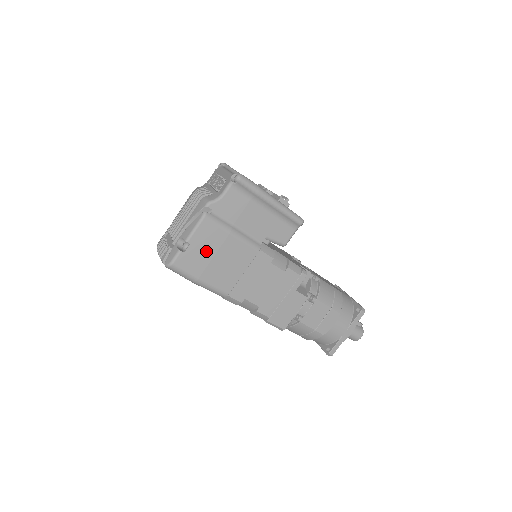
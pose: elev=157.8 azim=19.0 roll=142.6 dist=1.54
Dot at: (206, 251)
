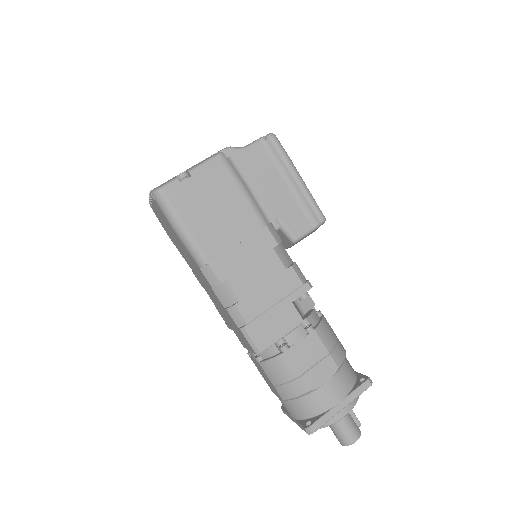
Dot at: (205, 194)
